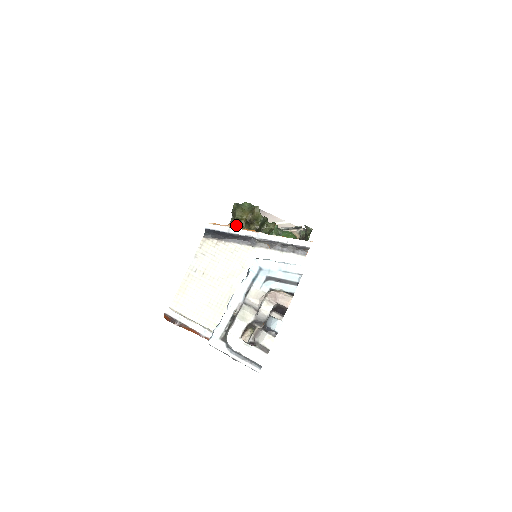
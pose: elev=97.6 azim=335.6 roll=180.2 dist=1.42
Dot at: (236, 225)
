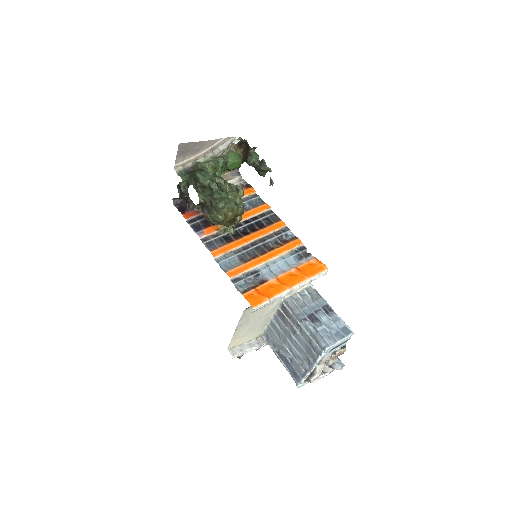
Dot at: occluded
